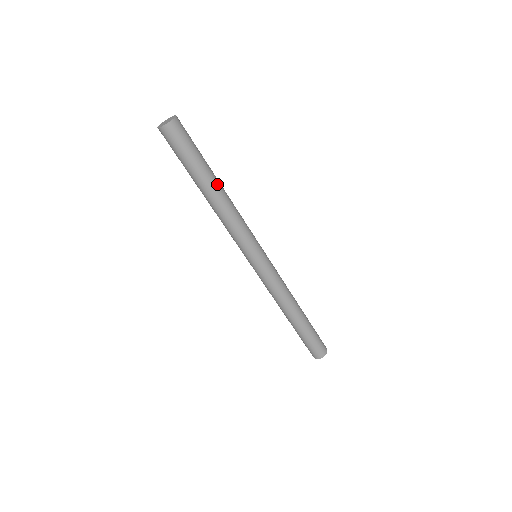
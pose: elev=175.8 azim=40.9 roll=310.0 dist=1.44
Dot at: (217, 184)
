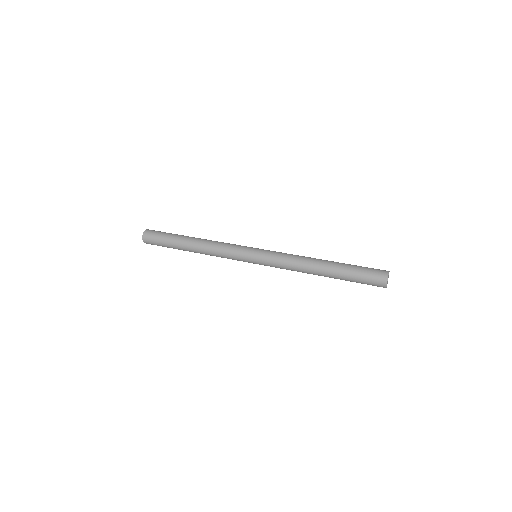
Dot at: (191, 238)
